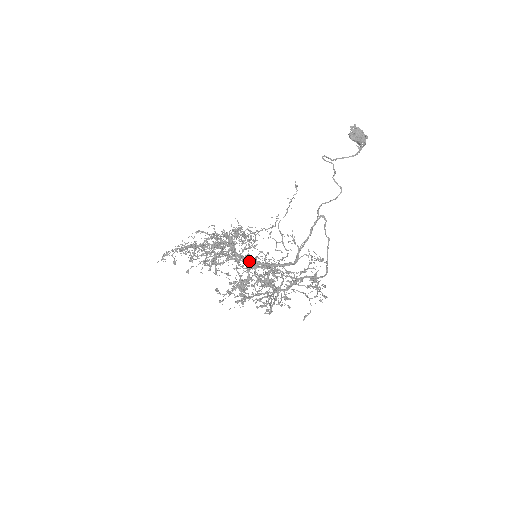
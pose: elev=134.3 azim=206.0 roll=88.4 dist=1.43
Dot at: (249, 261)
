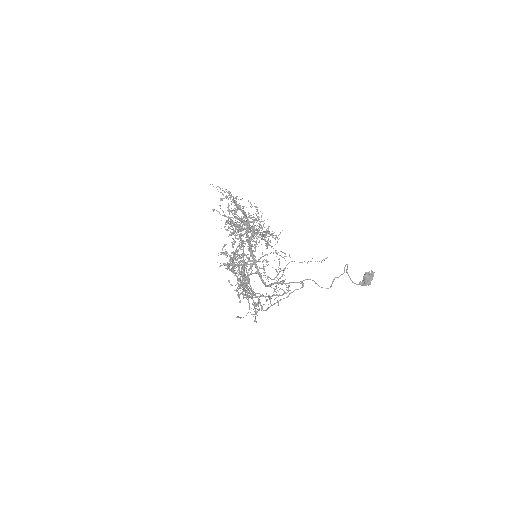
Dot at: (253, 254)
